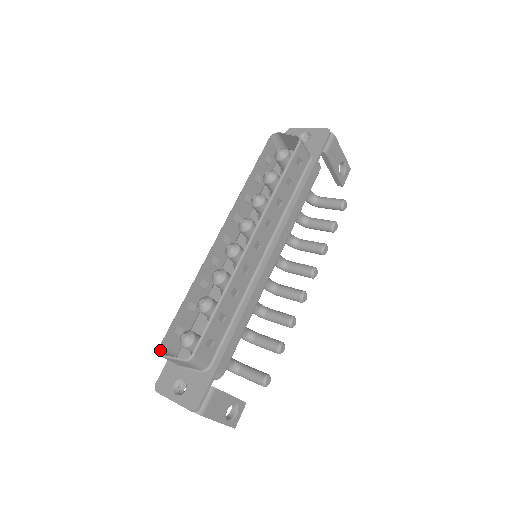
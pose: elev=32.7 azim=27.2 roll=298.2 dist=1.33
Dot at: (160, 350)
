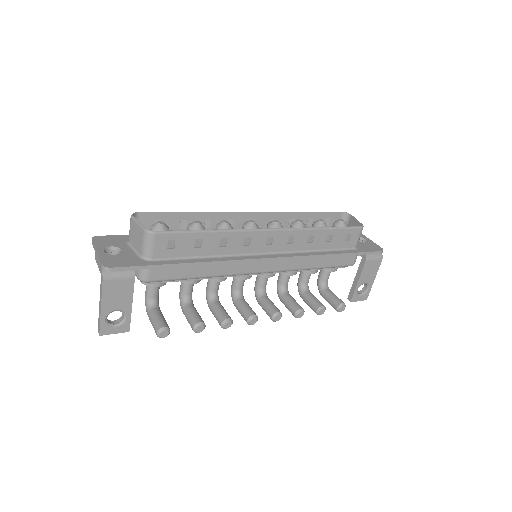
Dot at: (135, 214)
